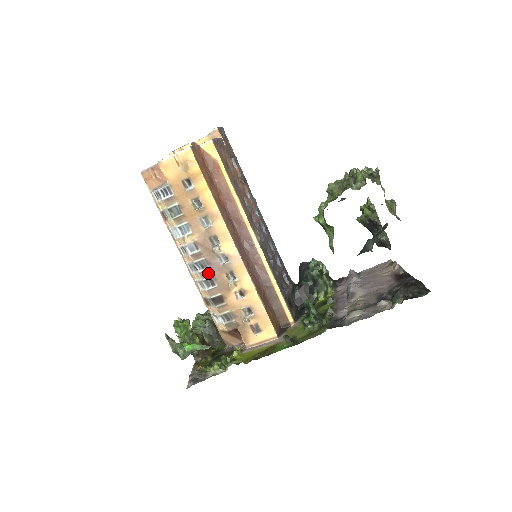
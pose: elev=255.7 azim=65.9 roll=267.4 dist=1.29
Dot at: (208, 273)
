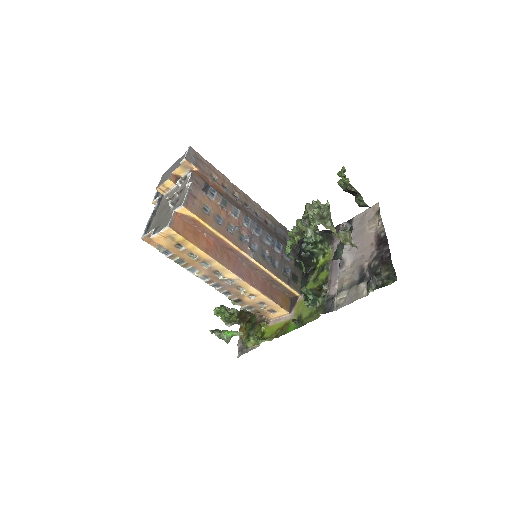
Dot at: (223, 289)
